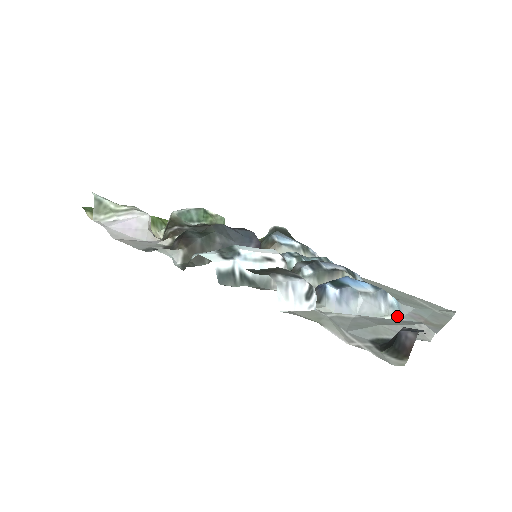
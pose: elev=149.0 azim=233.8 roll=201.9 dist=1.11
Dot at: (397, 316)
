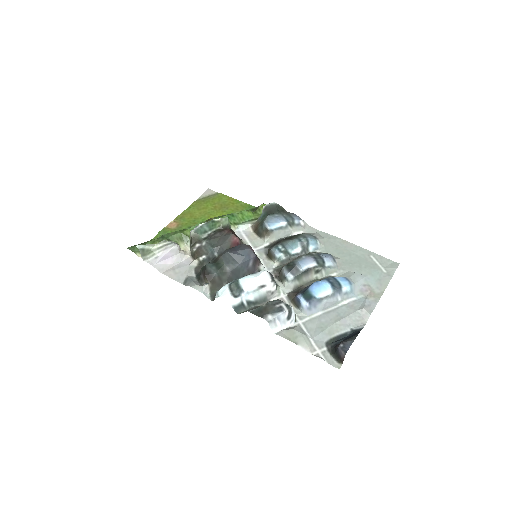
Dot at: (350, 298)
